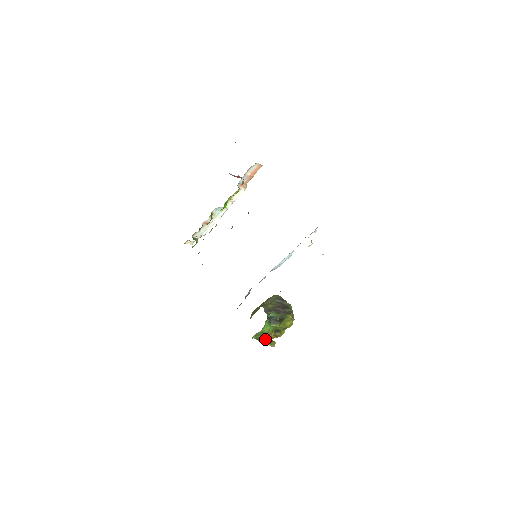
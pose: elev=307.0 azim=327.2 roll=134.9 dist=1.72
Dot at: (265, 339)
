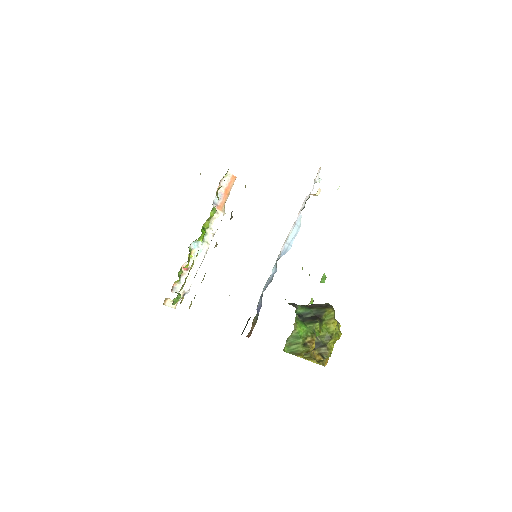
Dot at: (306, 356)
